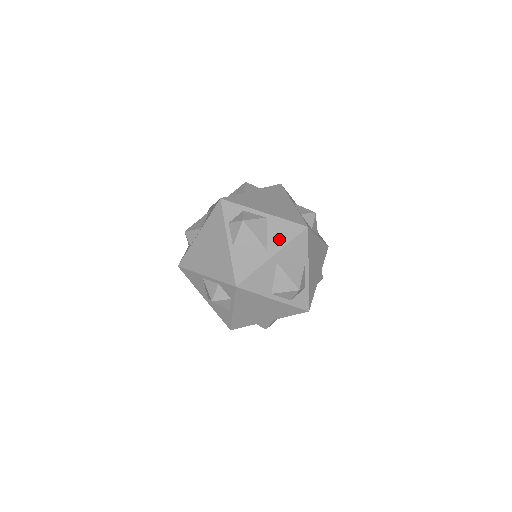
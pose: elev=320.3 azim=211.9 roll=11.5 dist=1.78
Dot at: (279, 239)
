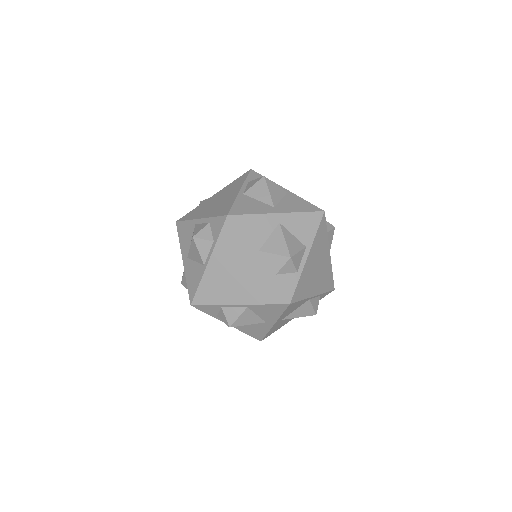
Dot at: (291, 207)
